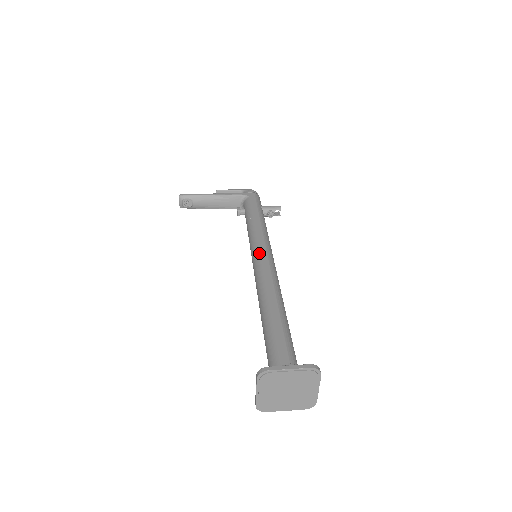
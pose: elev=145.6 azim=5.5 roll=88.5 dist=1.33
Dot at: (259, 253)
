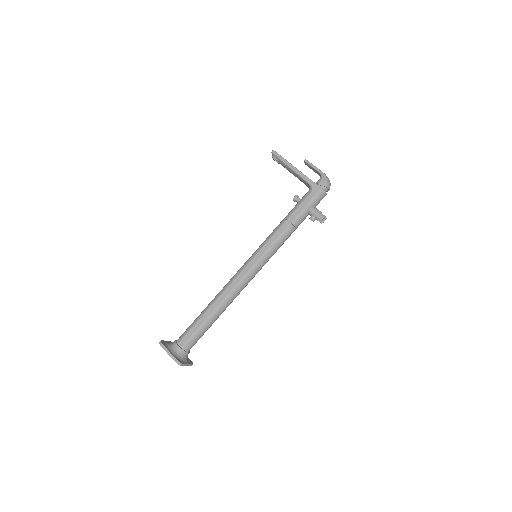
Dot at: (250, 261)
